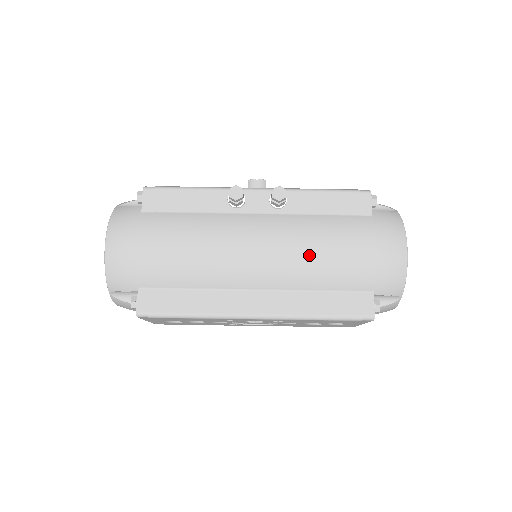
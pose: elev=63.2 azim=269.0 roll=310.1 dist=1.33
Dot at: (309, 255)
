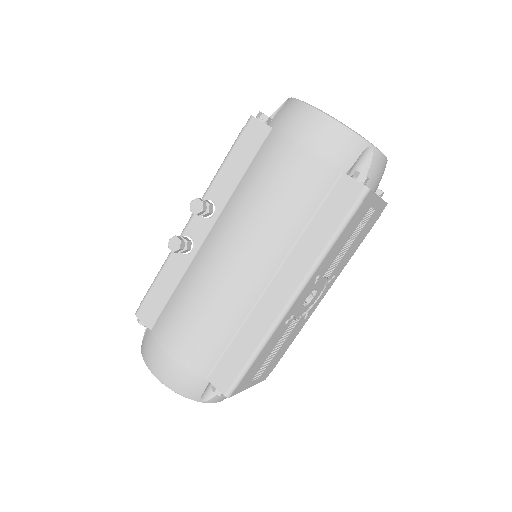
Dot at: (266, 214)
